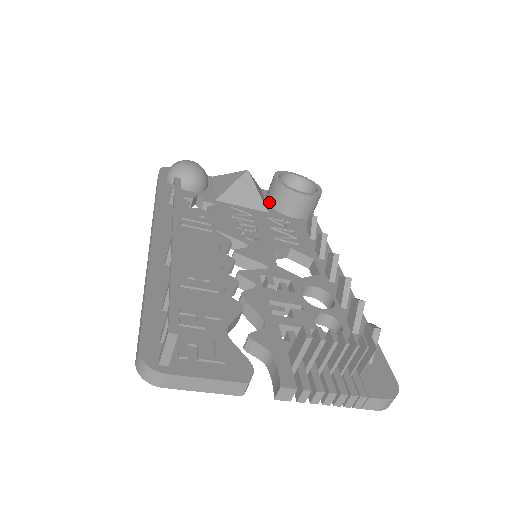
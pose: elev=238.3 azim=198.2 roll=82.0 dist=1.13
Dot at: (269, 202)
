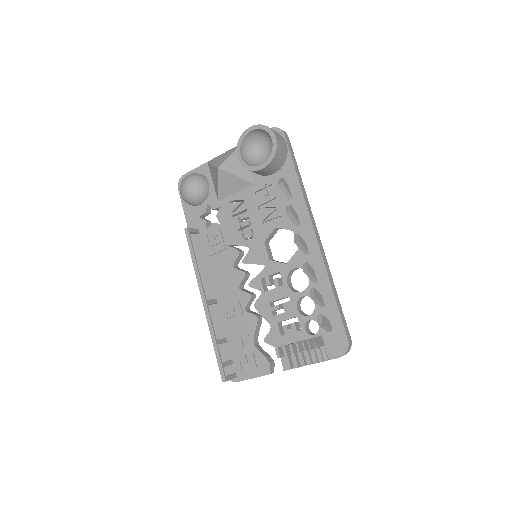
Dot at: occluded
